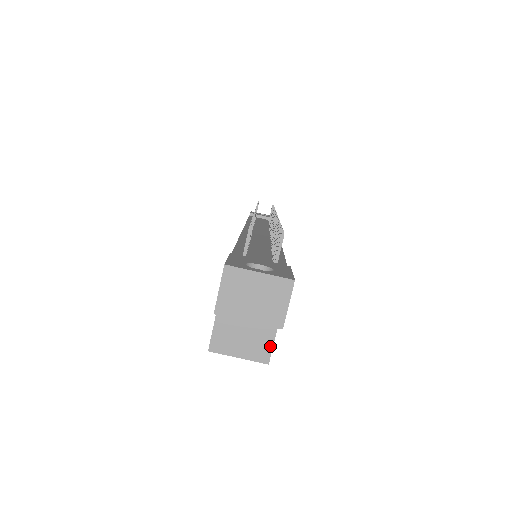
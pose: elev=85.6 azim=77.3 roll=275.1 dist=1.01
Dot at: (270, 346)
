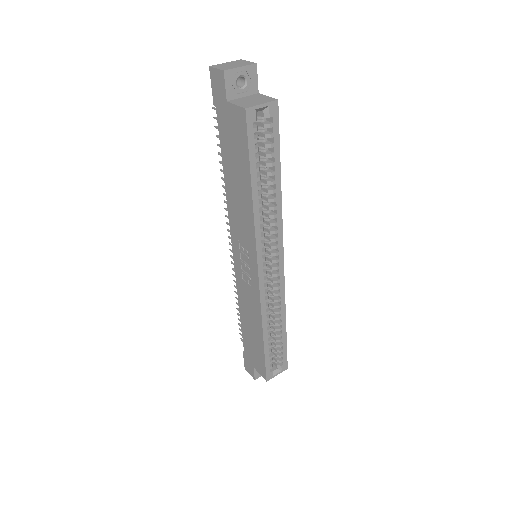
Dot at: (269, 98)
